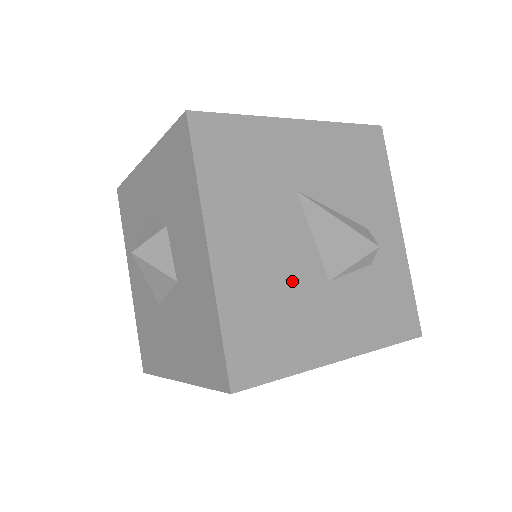
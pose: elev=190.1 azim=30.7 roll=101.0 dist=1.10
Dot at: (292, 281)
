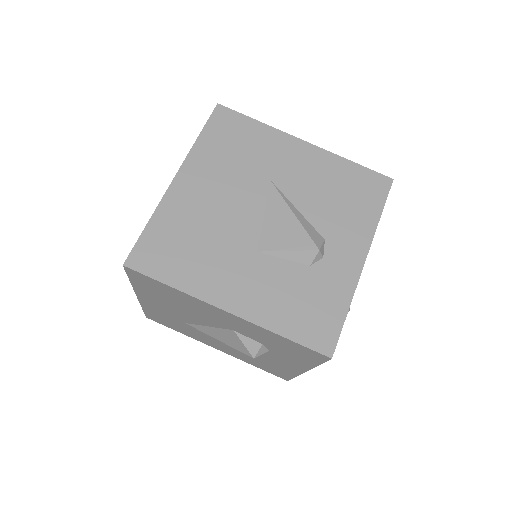
Dot at: (224, 231)
